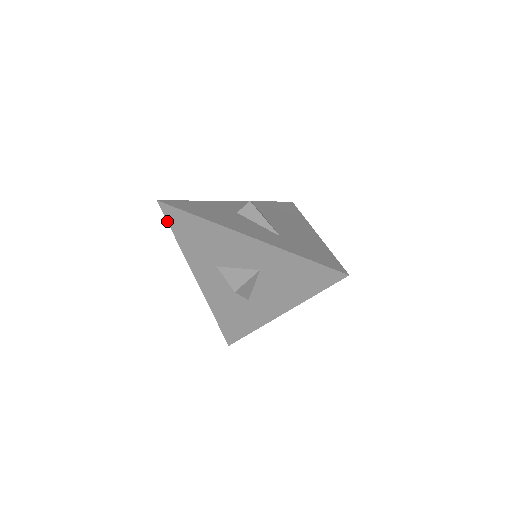
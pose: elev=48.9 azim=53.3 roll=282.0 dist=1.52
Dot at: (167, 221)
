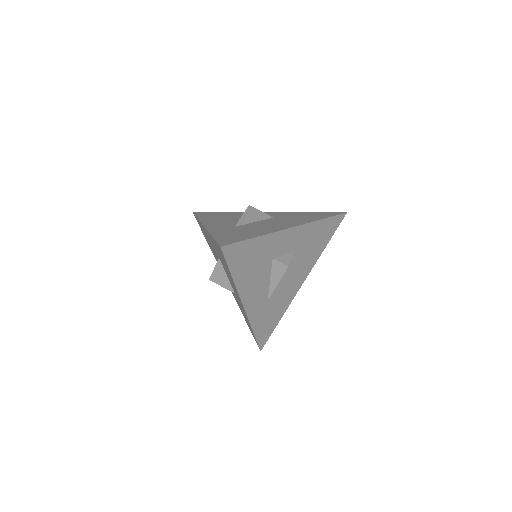
Dot at: (216, 241)
